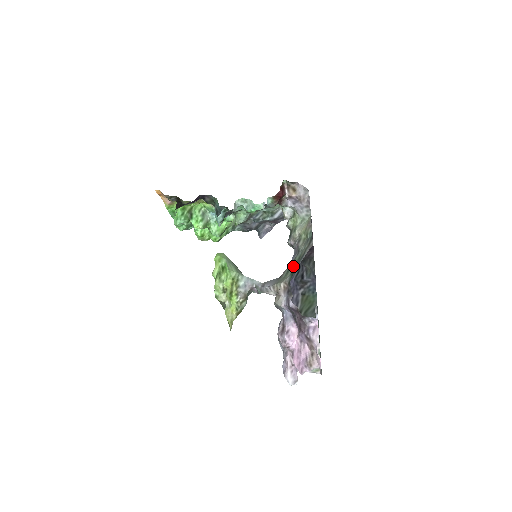
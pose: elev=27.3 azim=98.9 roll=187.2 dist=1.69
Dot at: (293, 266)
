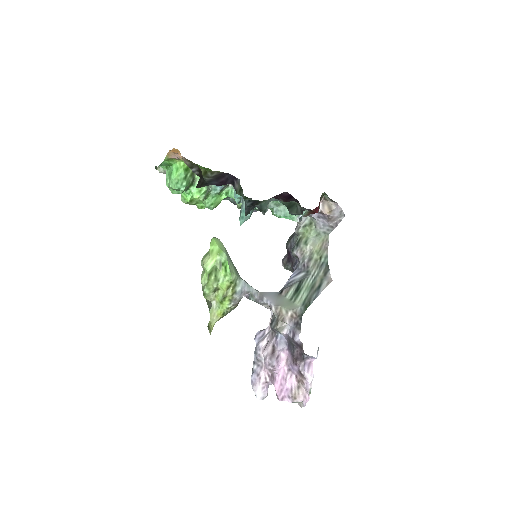
Dot at: (304, 294)
